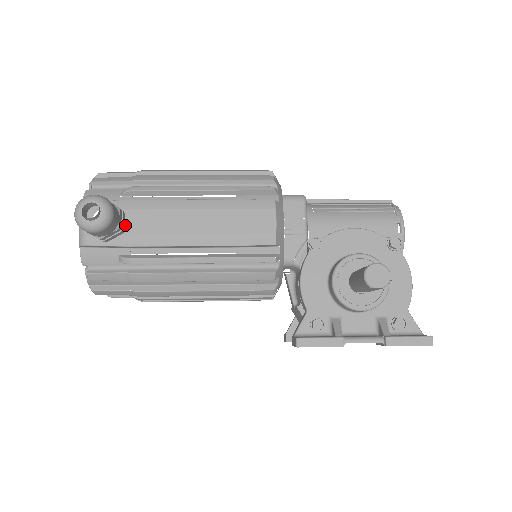
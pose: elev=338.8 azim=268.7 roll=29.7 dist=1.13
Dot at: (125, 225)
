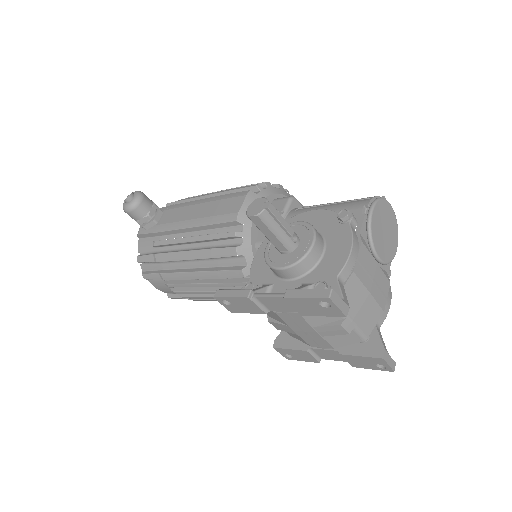
Dot at: (160, 219)
